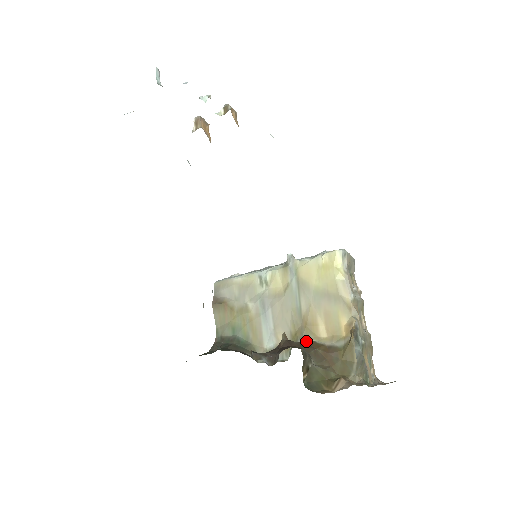
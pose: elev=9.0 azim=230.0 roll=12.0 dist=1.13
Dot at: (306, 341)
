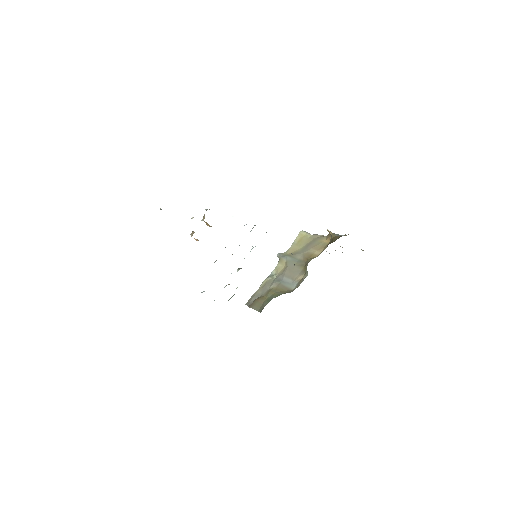
Dot at: occluded
